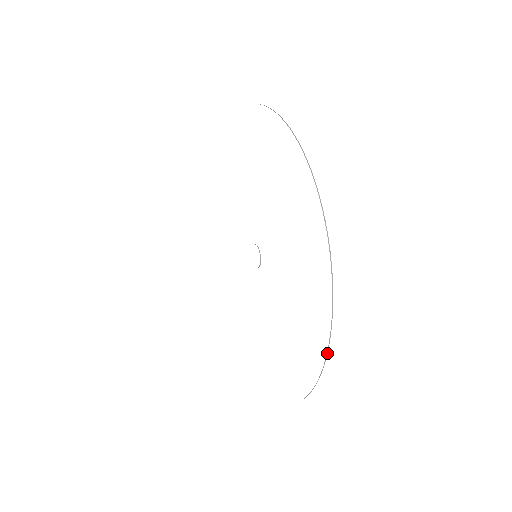
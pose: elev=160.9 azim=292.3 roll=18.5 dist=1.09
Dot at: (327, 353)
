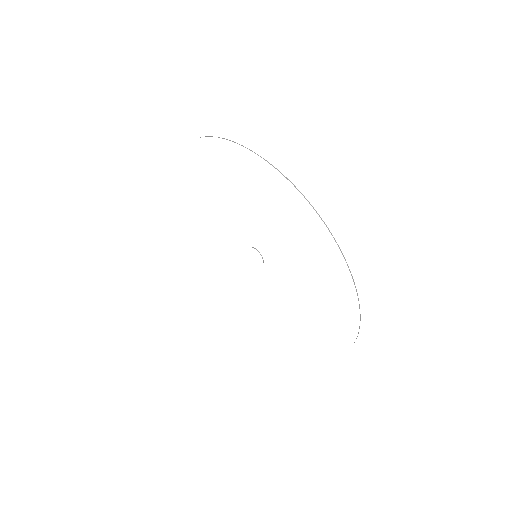
Dot at: occluded
